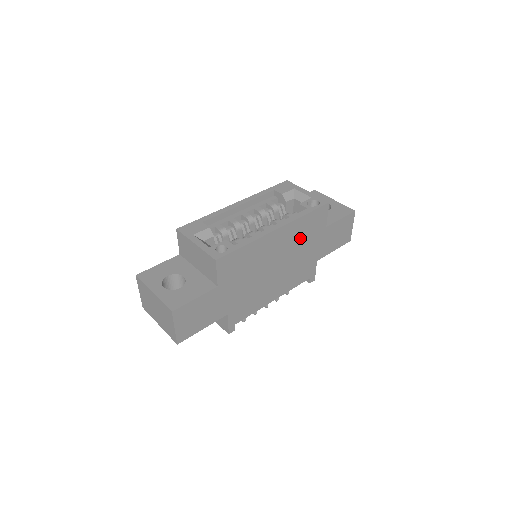
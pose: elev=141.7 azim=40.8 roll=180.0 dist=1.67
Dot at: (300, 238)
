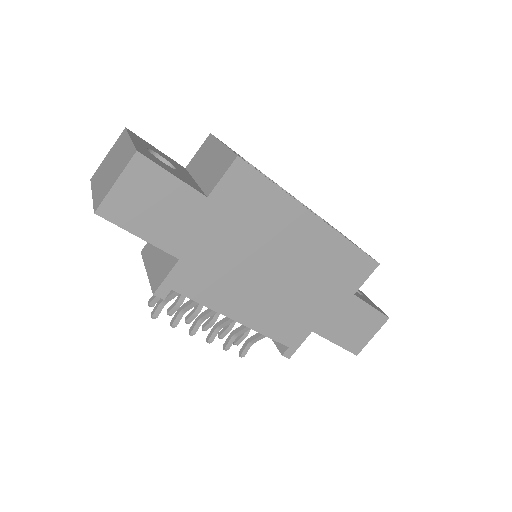
Dot at: (324, 268)
